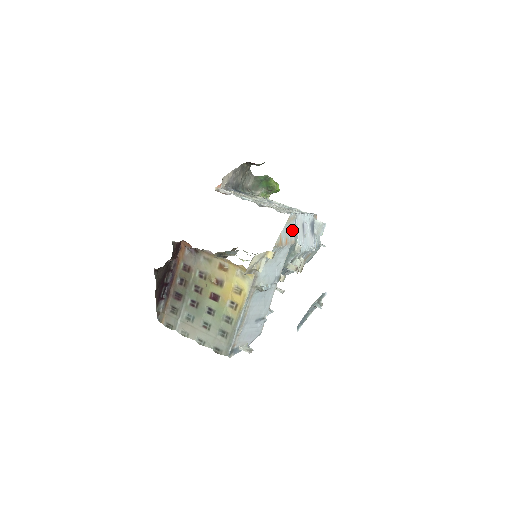
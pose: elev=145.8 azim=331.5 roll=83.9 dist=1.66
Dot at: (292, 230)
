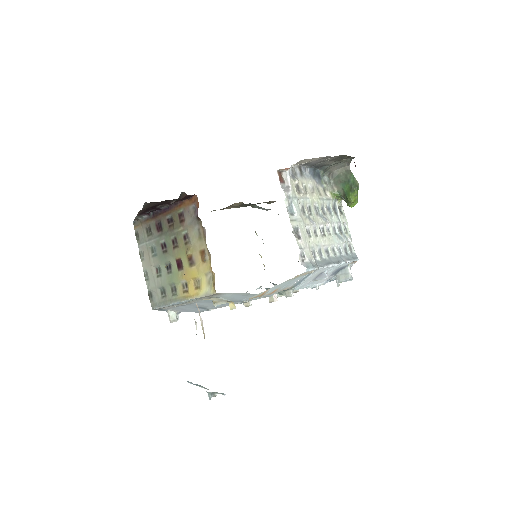
Dot at: (295, 281)
